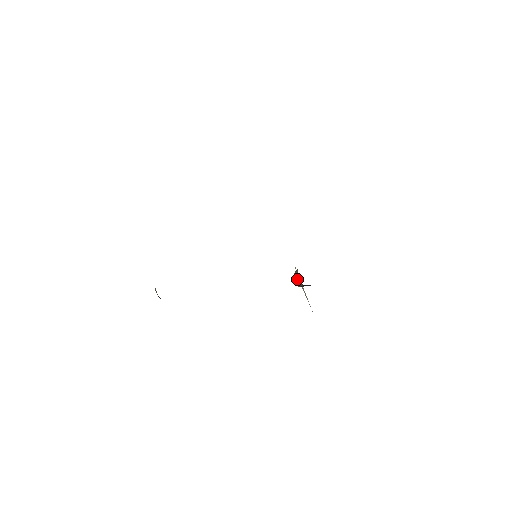
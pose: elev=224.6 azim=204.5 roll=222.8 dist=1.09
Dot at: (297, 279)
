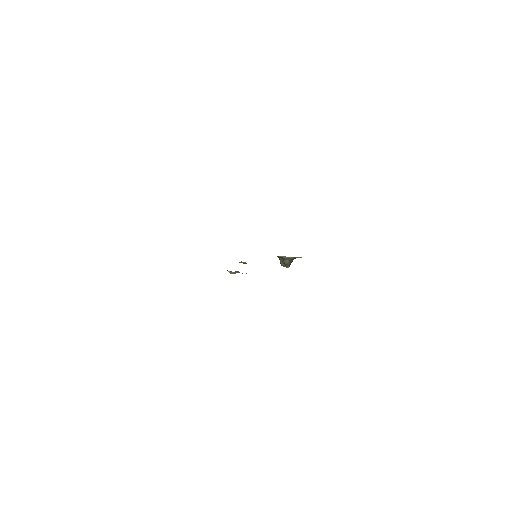
Dot at: (284, 261)
